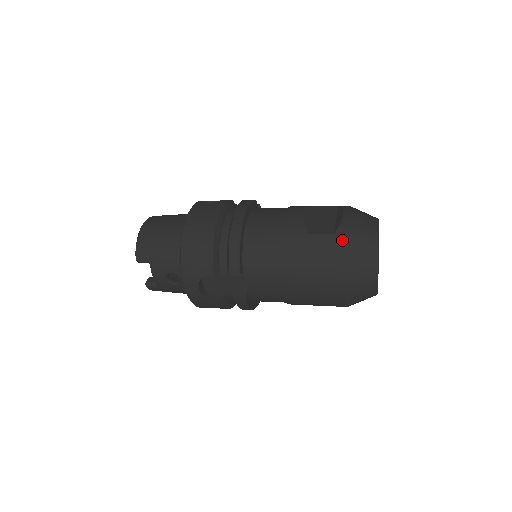
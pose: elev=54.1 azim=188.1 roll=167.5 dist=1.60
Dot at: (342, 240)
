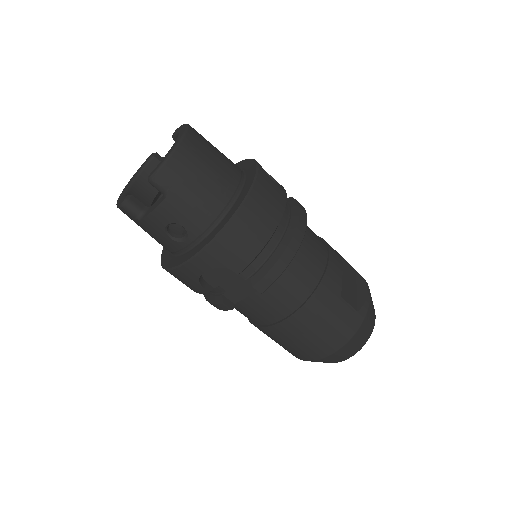
Dot at: (360, 321)
